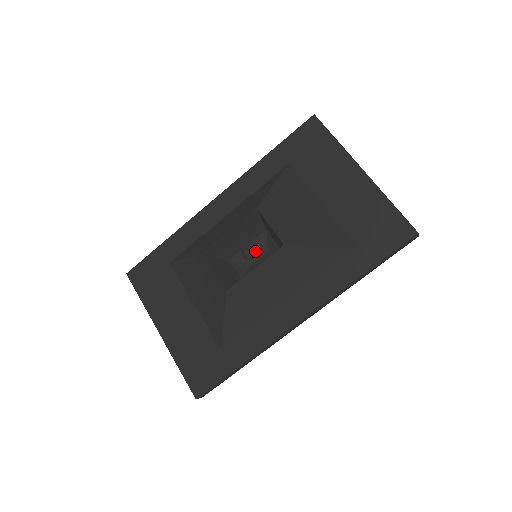
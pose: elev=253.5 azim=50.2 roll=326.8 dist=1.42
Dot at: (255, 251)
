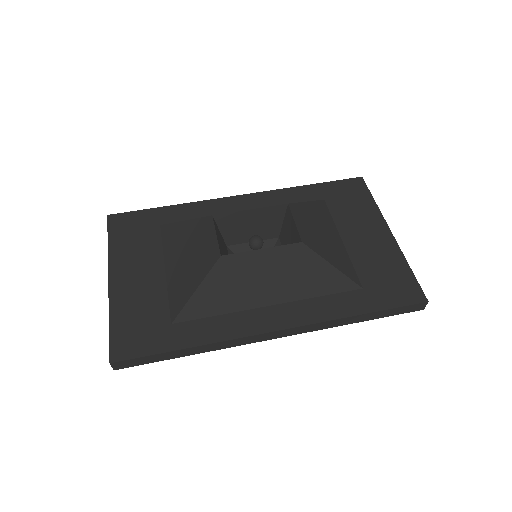
Dot at: occluded
